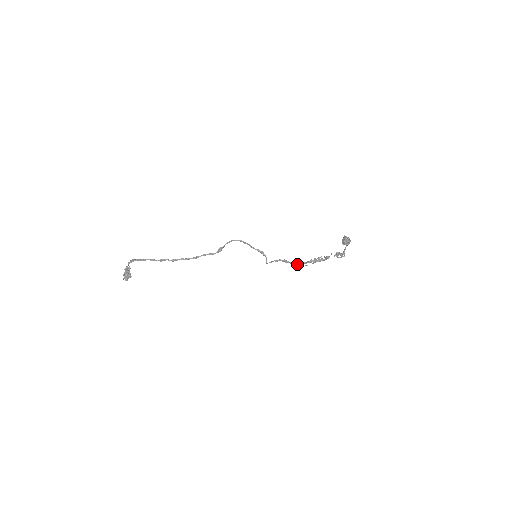
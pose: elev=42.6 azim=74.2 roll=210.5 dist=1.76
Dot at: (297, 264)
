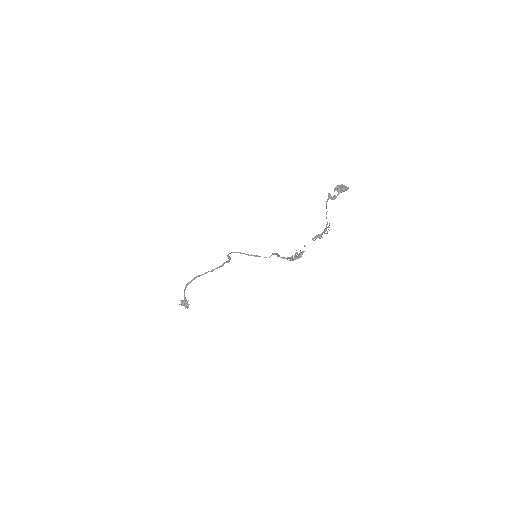
Dot at: occluded
